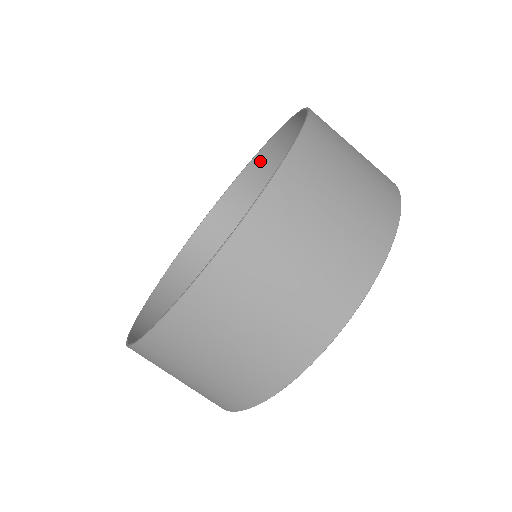
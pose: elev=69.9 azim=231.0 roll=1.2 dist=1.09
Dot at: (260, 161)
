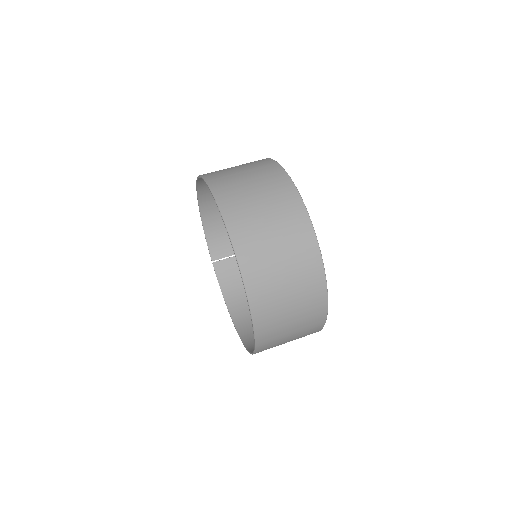
Dot at: (242, 330)
